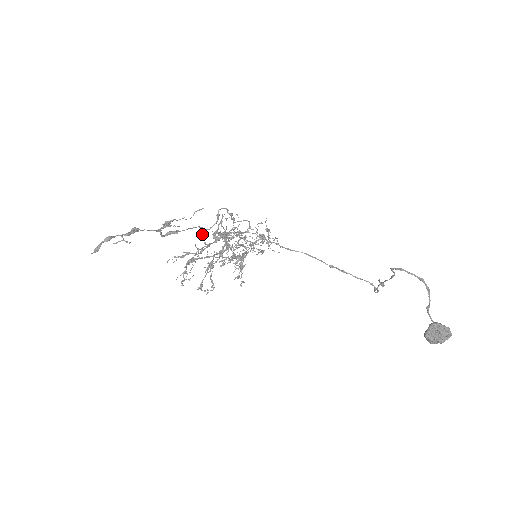
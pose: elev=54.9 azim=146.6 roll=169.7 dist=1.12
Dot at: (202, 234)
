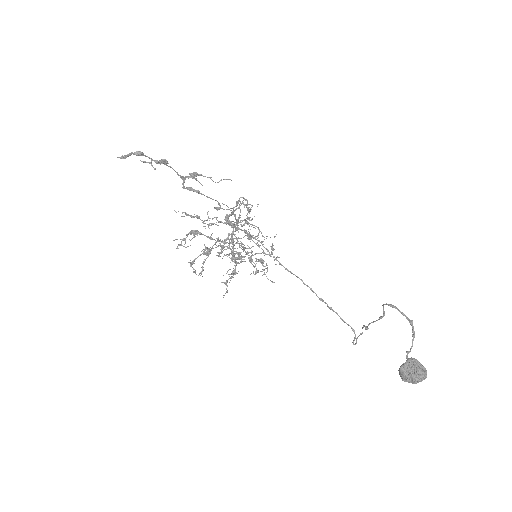
Dot at: (217, 210)
